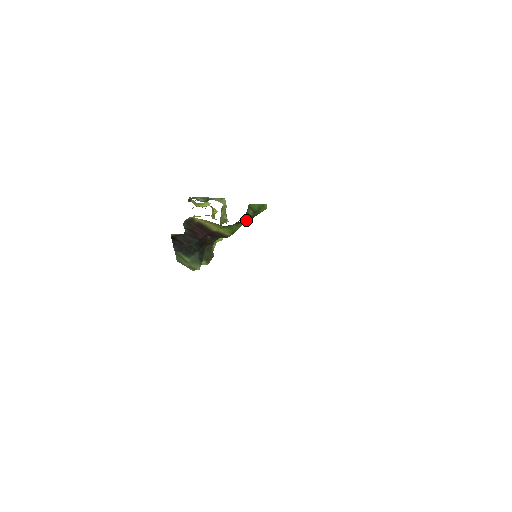
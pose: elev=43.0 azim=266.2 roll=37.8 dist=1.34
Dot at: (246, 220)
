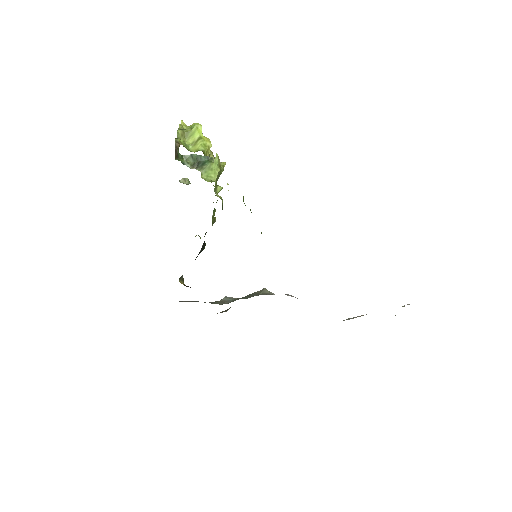
Dot at: occluded
